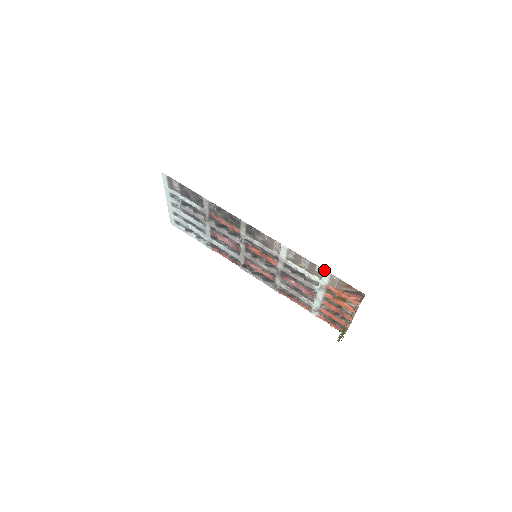
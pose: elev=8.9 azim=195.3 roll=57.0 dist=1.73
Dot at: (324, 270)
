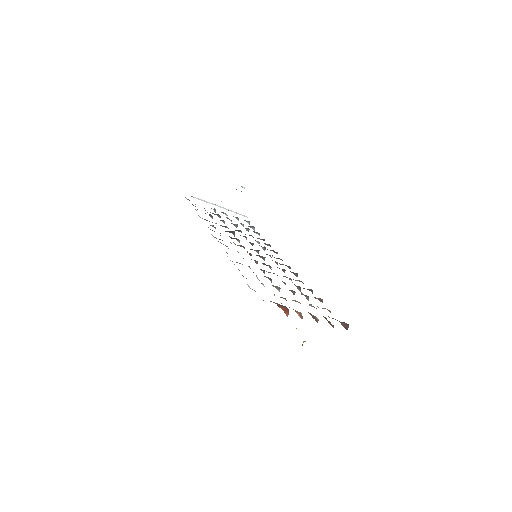
Dot at: (247, 284)
